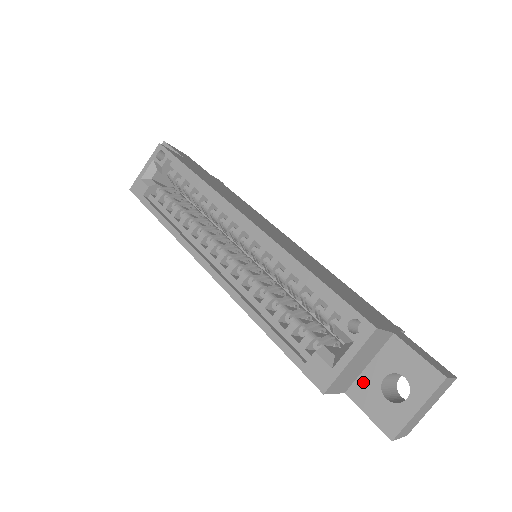
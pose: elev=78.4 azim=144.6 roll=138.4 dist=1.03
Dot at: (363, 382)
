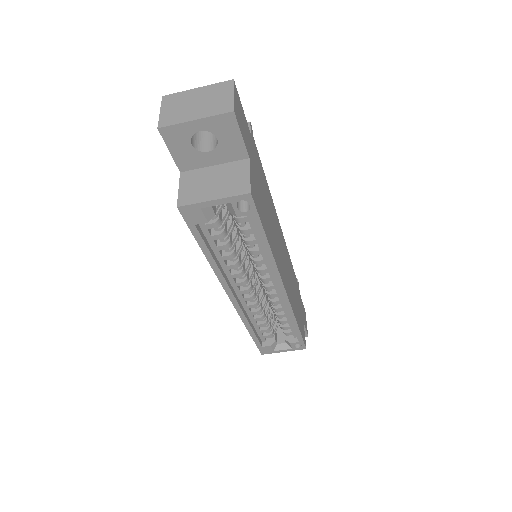
Dot at: occluded
